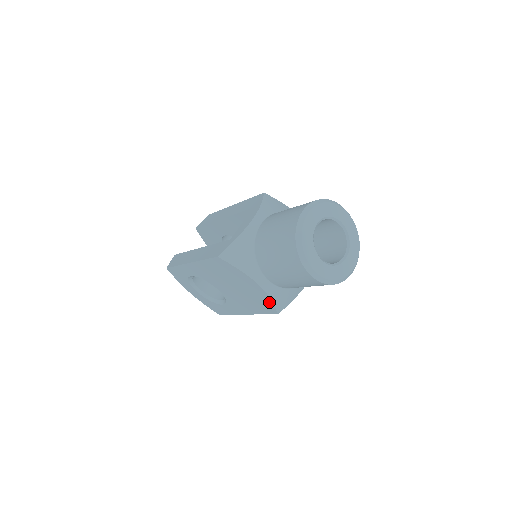
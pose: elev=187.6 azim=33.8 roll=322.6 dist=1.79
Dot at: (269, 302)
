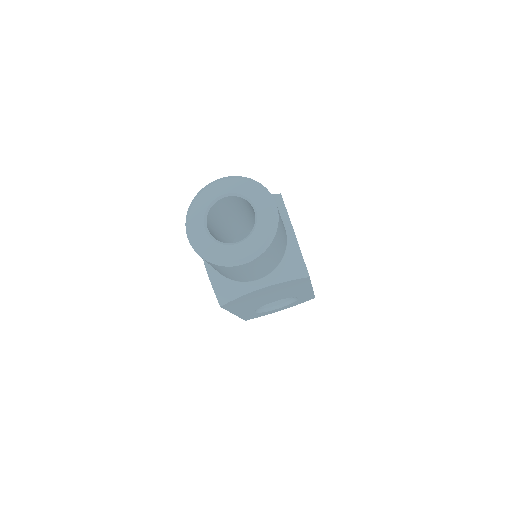
Dot at: (289, 282)
